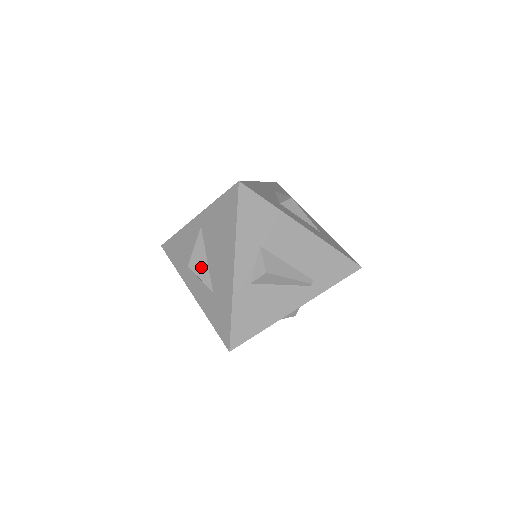
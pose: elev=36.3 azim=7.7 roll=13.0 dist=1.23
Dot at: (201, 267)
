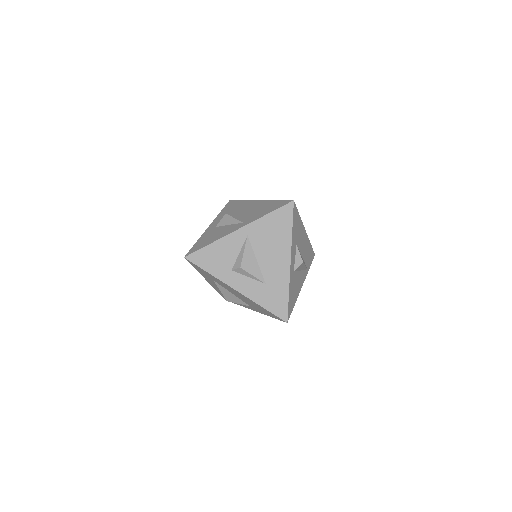
Dot at: (253, 266)
